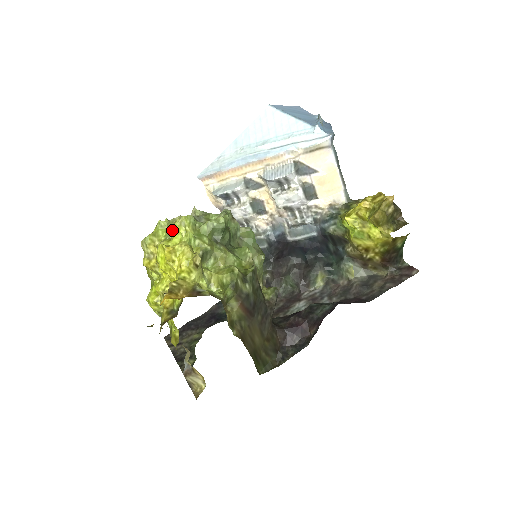
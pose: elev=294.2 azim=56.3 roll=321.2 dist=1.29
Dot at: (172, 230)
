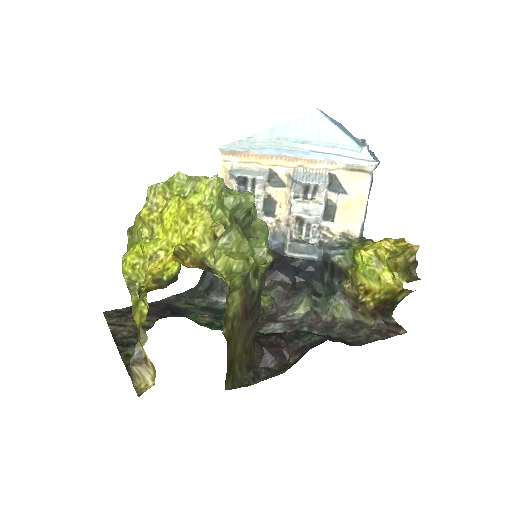
Dot at: (191, 188)
